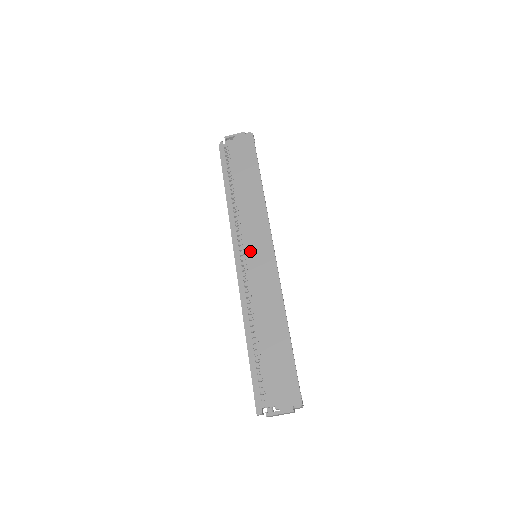
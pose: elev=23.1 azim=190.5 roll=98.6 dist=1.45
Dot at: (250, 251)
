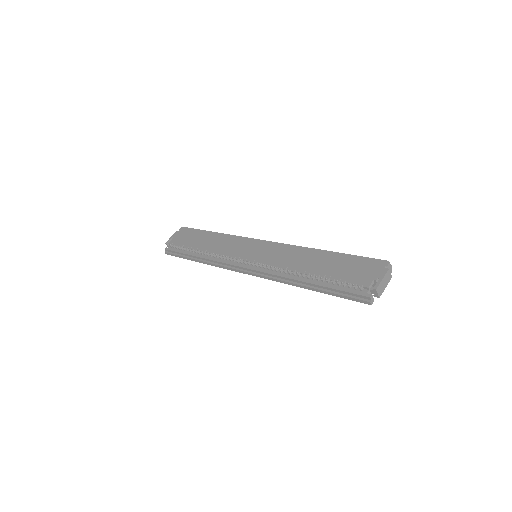
Dot at: (249, 255)
